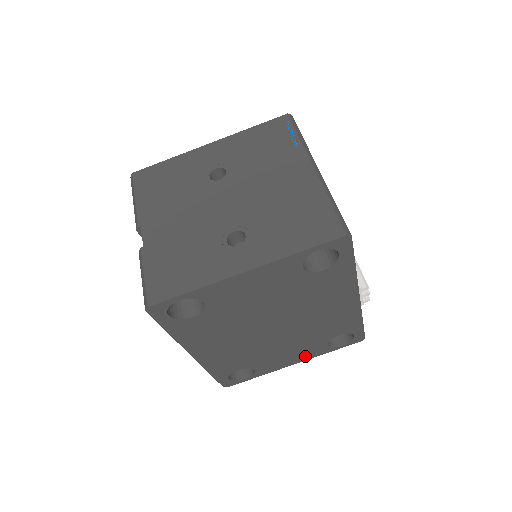
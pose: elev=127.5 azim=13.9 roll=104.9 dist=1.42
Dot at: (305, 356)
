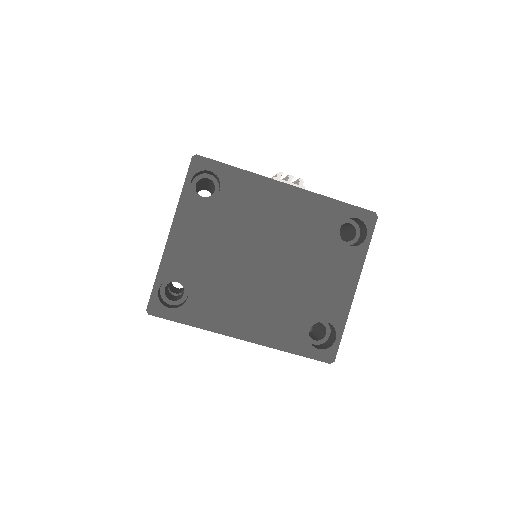
Dot at: (350, 273)
